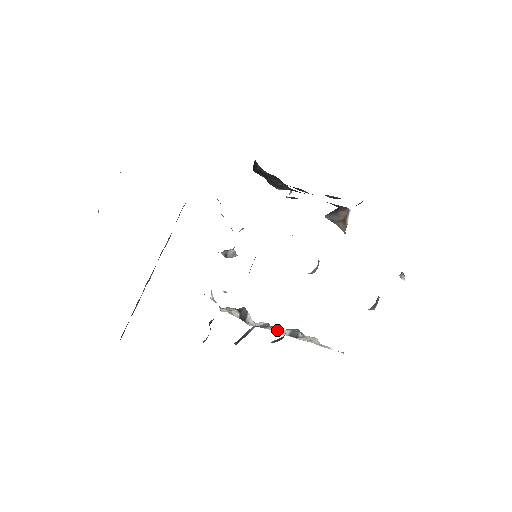
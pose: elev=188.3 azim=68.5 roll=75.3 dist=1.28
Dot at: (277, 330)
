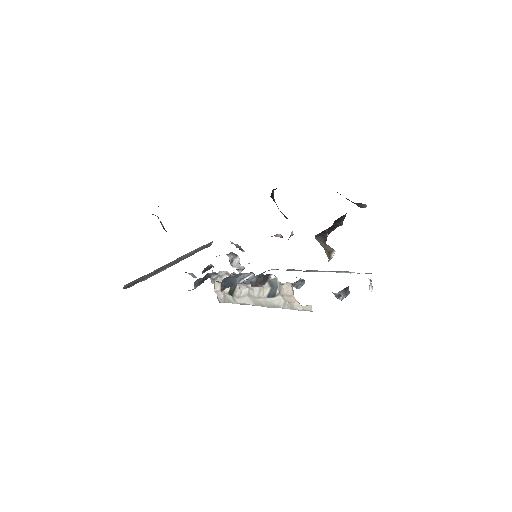
Dot at: (258, 294)
